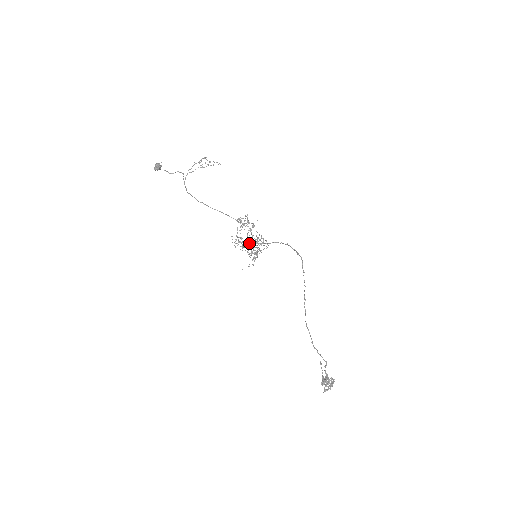
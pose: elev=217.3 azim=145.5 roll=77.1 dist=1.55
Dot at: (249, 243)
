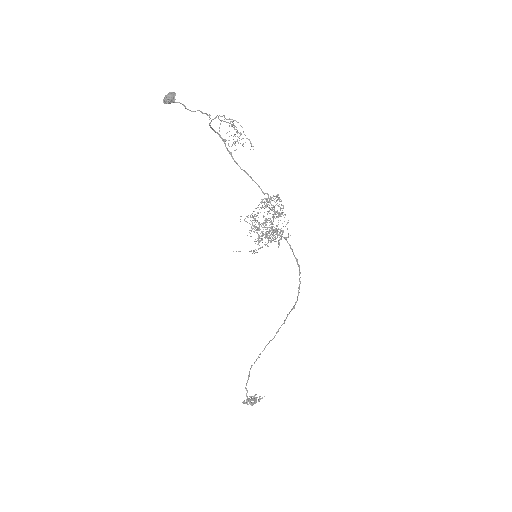
Dot at: occluded
